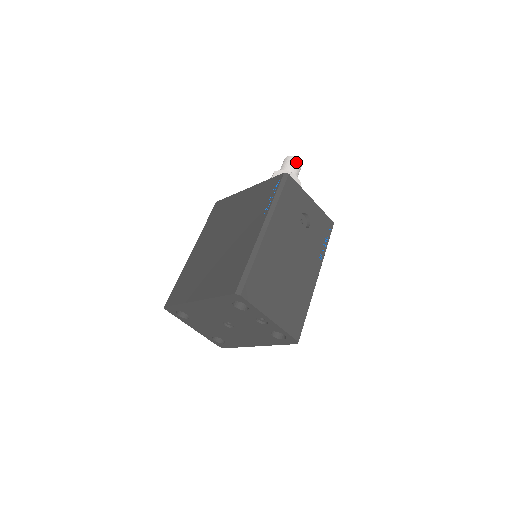
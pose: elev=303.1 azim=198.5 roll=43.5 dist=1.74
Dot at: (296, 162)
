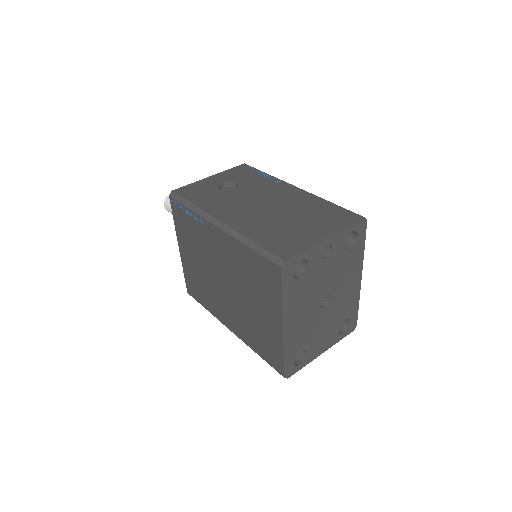
Dot at: occluded
